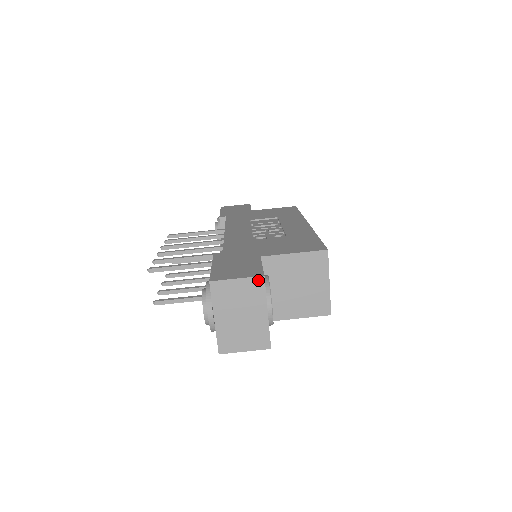
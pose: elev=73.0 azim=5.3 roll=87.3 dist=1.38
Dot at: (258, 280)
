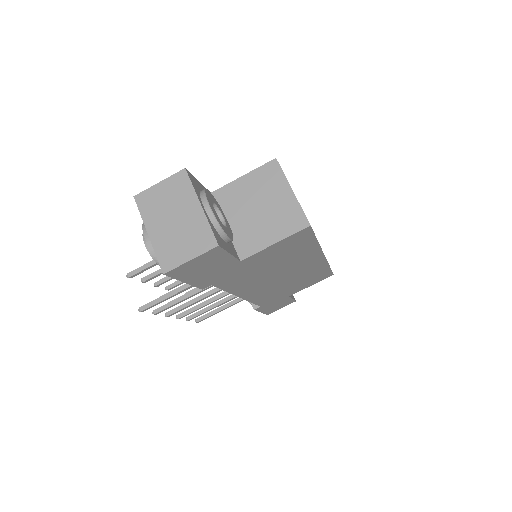
Dot at: (180, 175)
